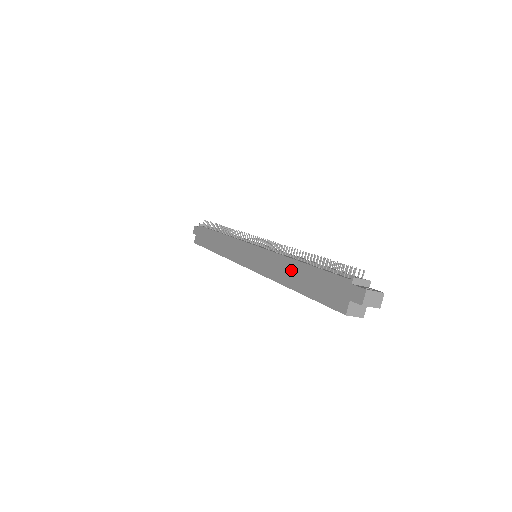
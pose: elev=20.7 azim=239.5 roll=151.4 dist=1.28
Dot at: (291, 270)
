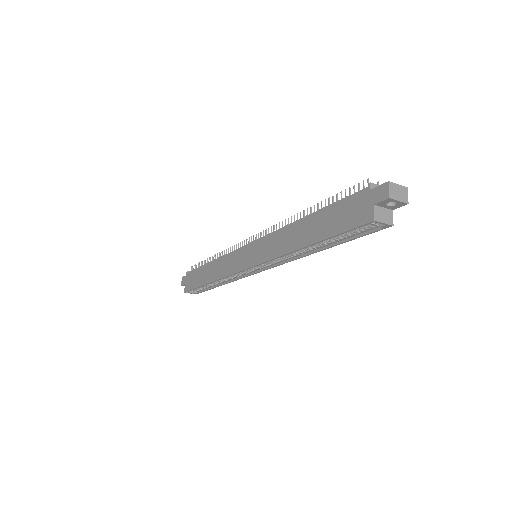
Dot at: (299, 230)
